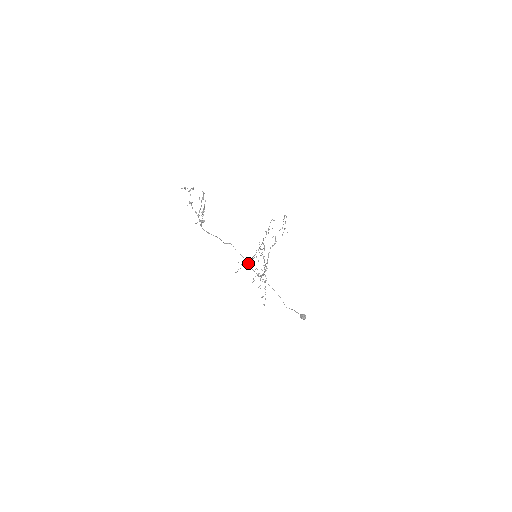
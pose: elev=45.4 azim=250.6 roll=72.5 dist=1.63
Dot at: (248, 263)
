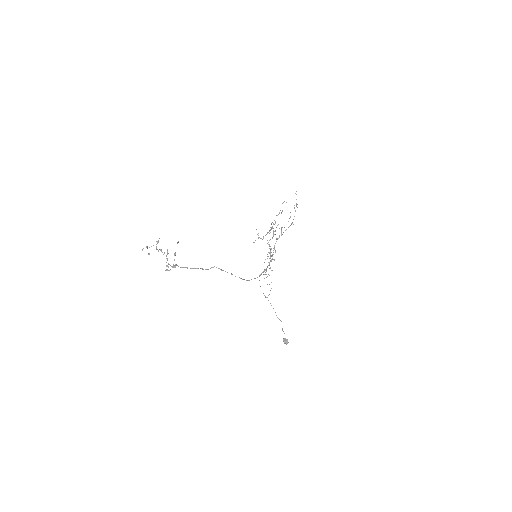
Dot at: (239, 277)
